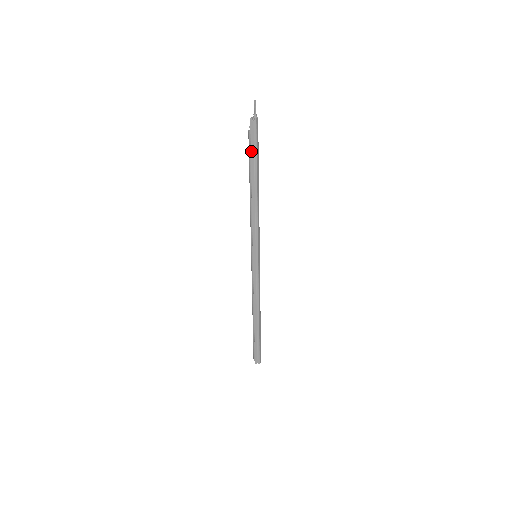
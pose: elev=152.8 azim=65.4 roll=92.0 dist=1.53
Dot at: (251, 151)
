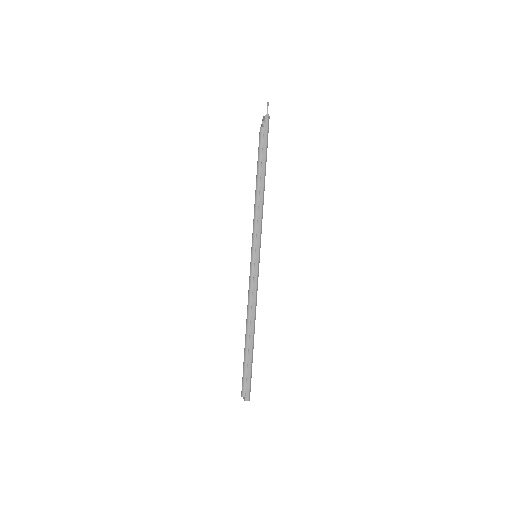
Dot at: (264, 145)
